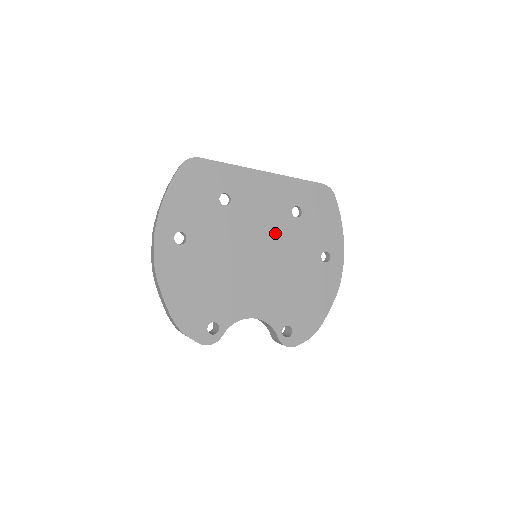
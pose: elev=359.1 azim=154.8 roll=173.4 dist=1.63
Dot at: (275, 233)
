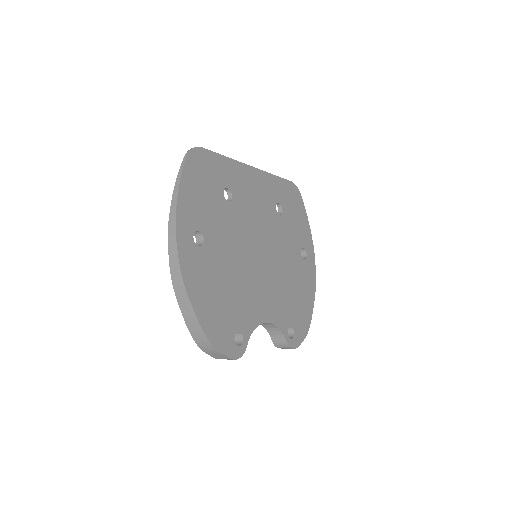
Dot at: (268, 231)
